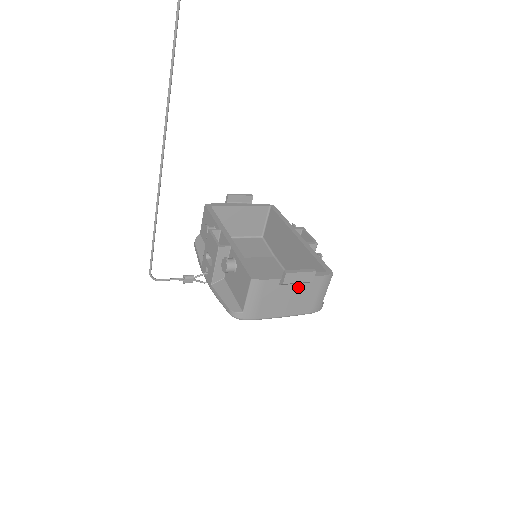
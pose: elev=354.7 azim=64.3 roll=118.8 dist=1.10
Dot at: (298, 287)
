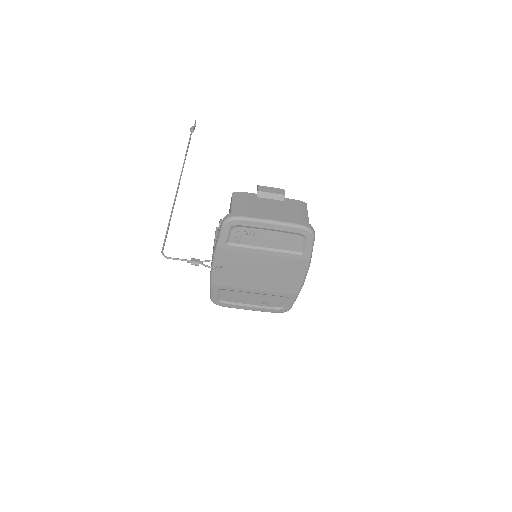
Dot at: (275, 202)
